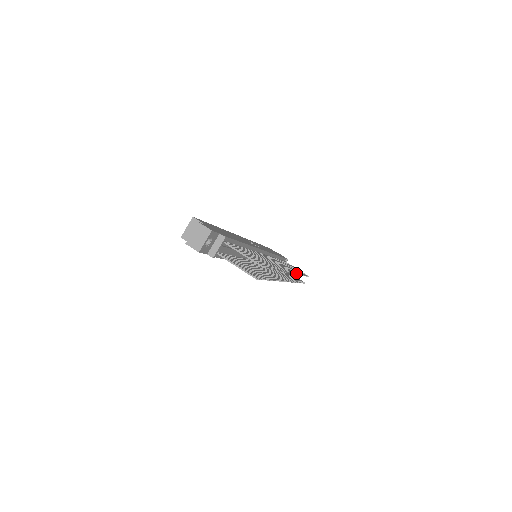
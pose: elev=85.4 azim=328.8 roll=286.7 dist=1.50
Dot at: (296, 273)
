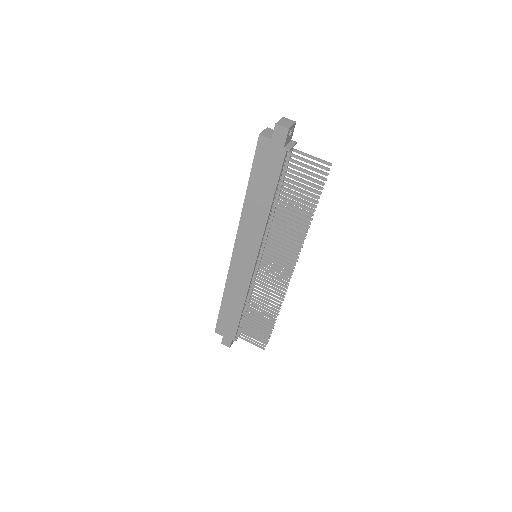
Dot at: (287, 286)
